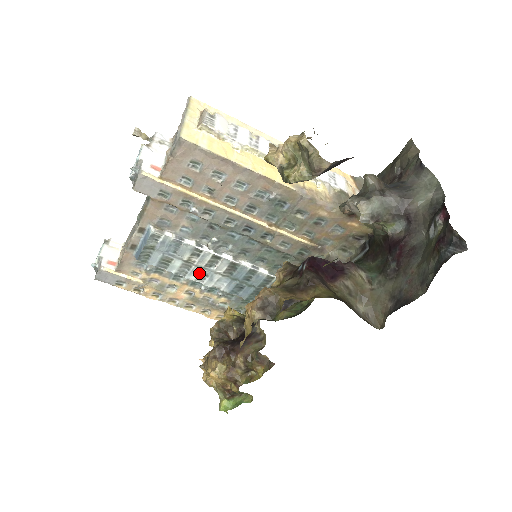
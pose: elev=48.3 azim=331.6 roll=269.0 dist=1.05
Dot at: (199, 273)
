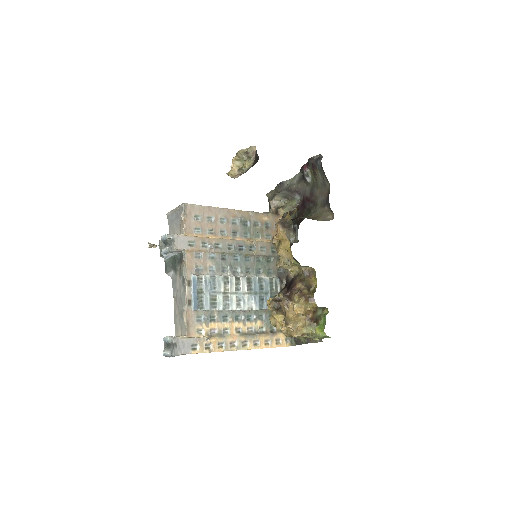
Dot at: (235, 300)
